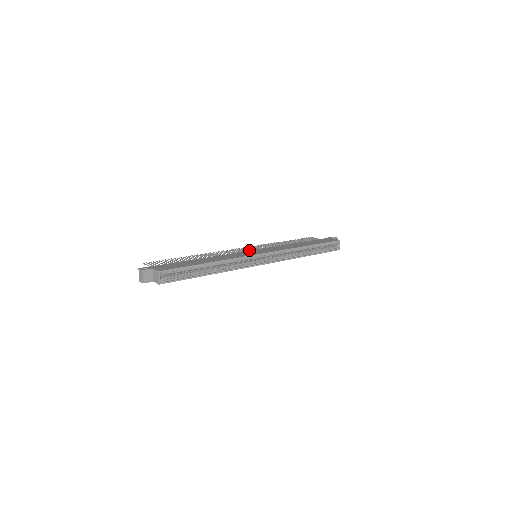
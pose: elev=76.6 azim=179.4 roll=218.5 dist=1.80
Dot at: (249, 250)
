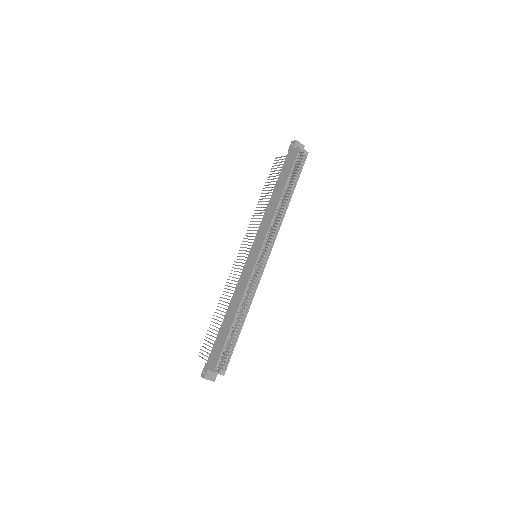
Dot at: (246, 251)
